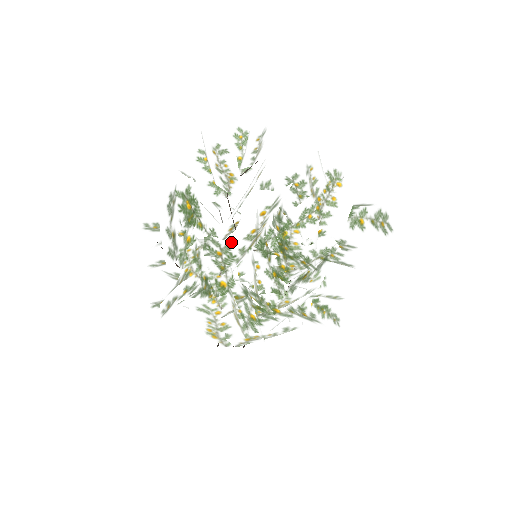
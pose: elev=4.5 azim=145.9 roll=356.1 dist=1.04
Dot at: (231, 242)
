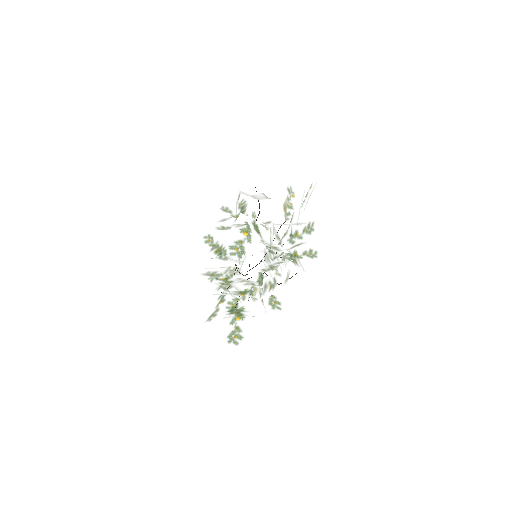
Dot at: occluded
